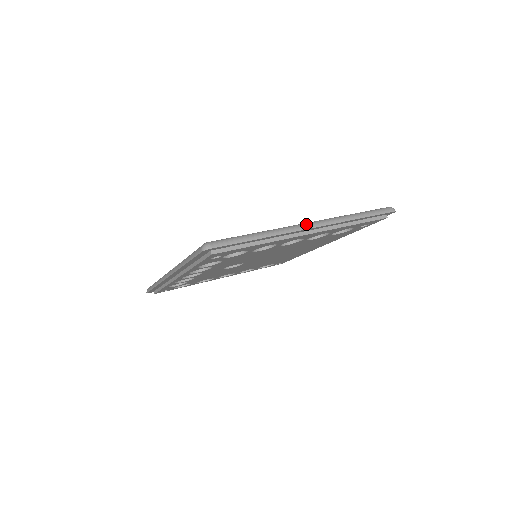
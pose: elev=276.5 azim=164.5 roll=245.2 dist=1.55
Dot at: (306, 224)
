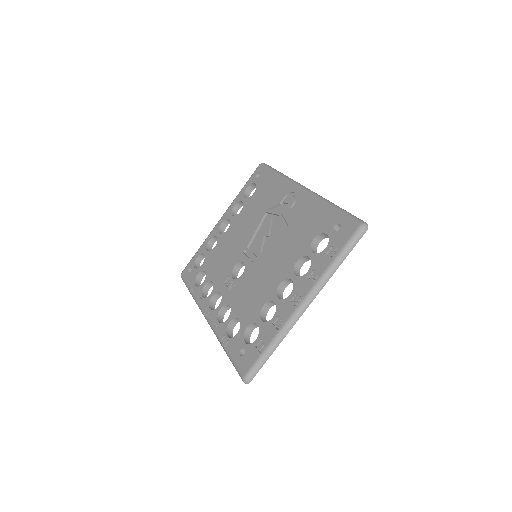
Dot at: (301, 309)
